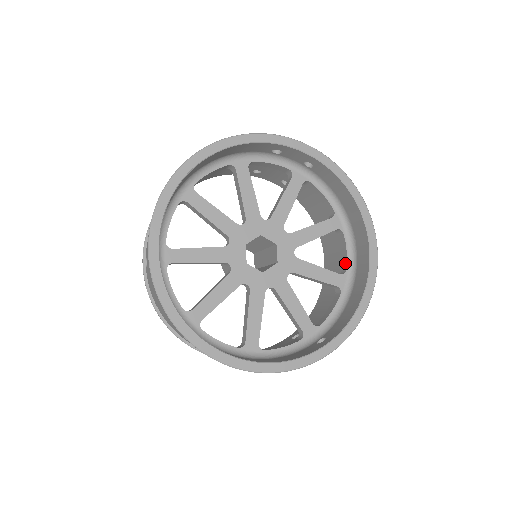
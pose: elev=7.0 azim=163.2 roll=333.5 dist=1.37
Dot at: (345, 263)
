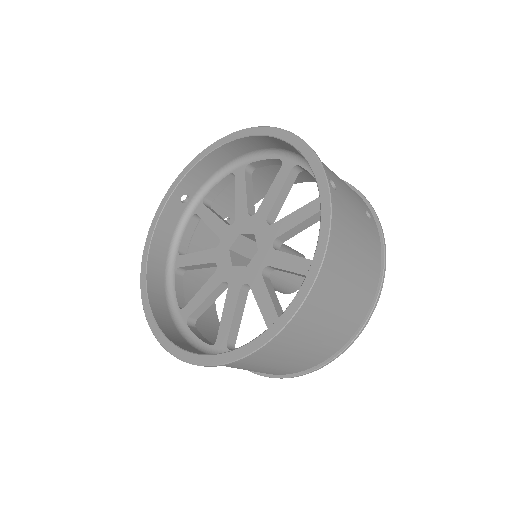
Dot at: occluded
